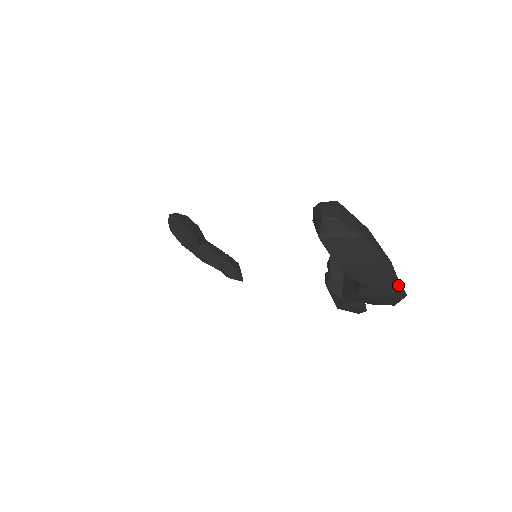
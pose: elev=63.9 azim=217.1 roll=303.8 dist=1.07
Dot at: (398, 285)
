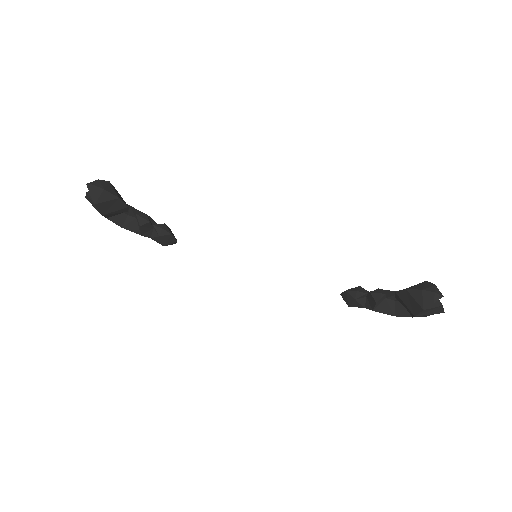
Dot at: occluded
